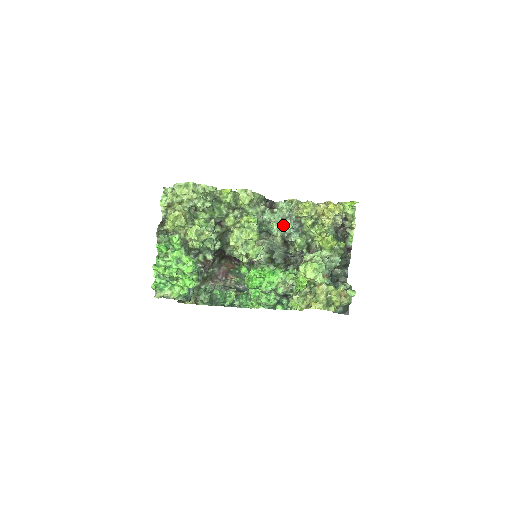
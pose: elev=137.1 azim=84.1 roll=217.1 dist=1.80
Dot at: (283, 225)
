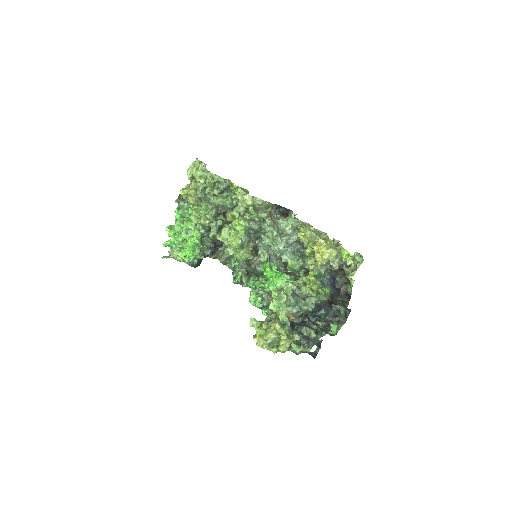
Dot at: (273, 243)
